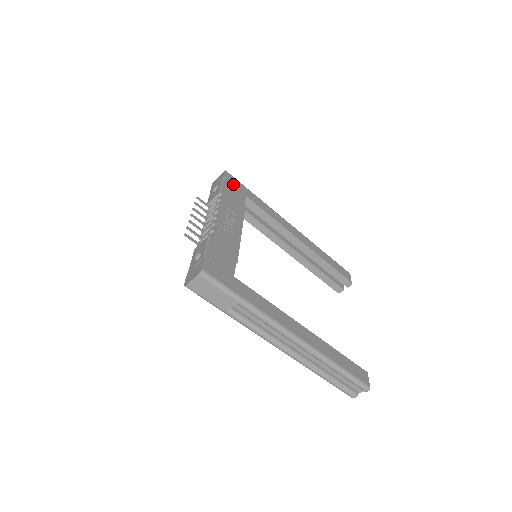
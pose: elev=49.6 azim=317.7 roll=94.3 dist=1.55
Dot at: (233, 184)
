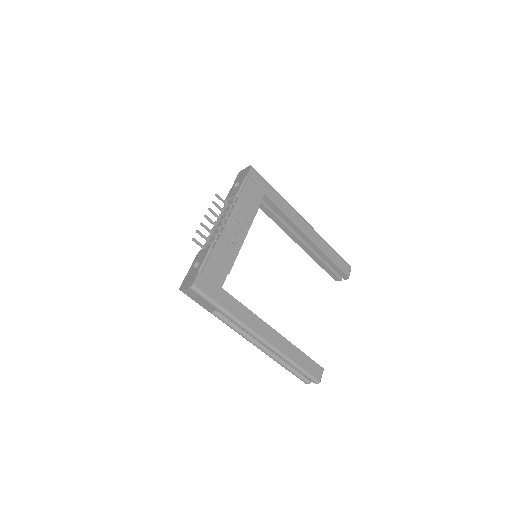
Dot at: (254, 182)
